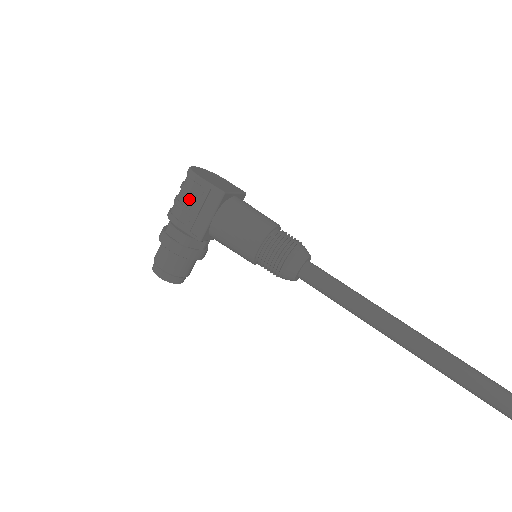
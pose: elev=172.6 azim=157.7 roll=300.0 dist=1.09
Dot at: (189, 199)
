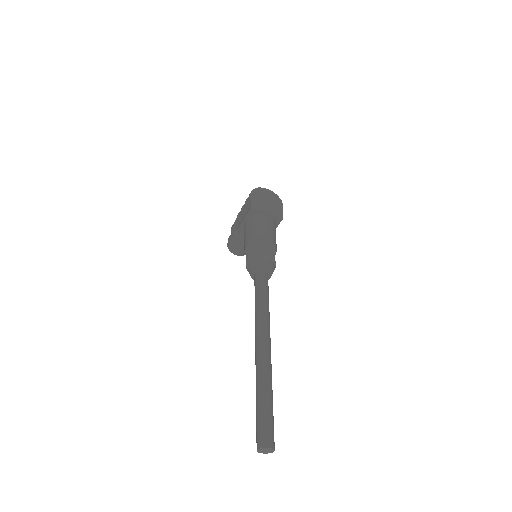
Dot at: occluded
